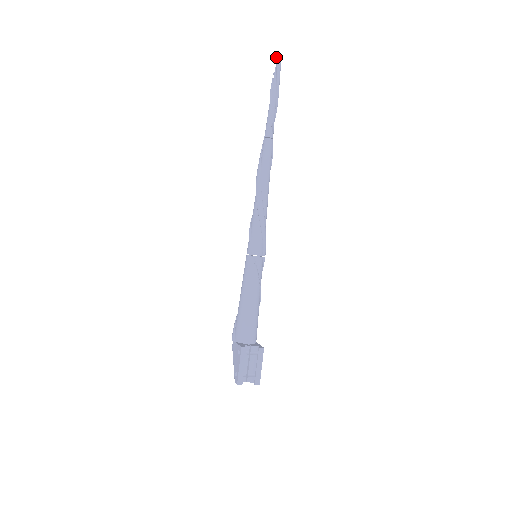
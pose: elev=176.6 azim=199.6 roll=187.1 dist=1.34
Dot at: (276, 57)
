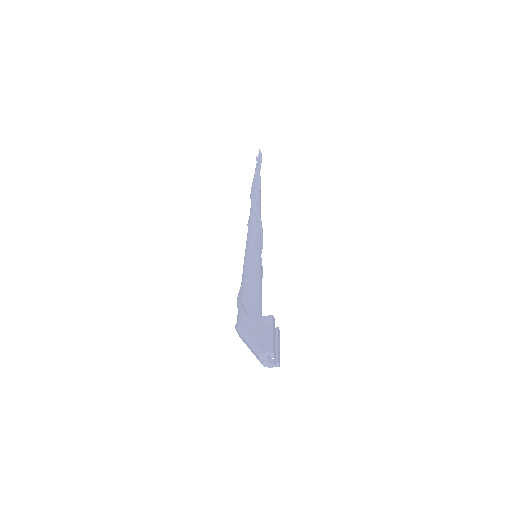
Dot at: (259, 149)
